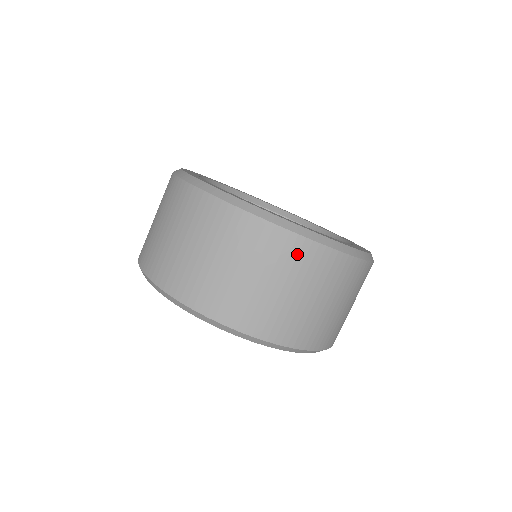
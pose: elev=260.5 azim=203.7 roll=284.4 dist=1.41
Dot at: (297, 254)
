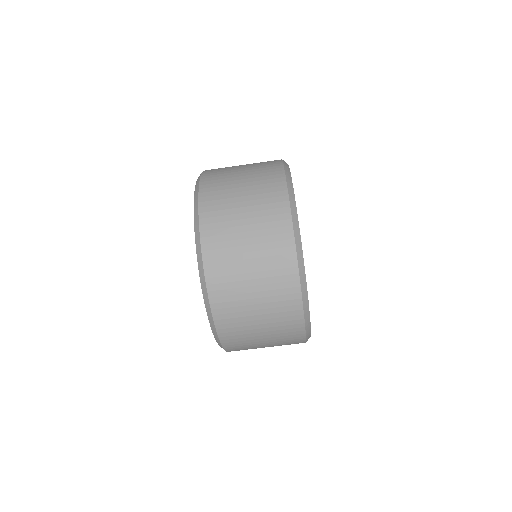
Dot at: (276, 214)
